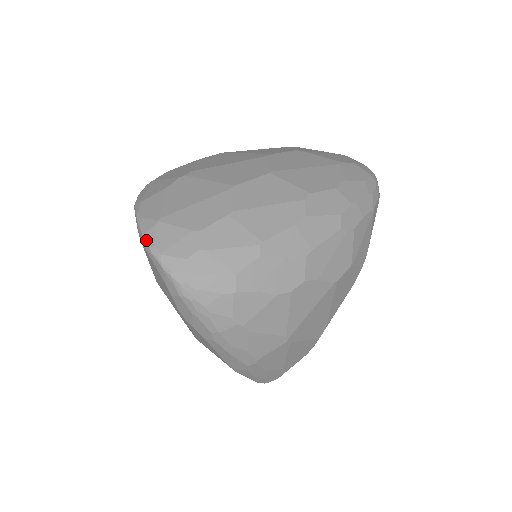
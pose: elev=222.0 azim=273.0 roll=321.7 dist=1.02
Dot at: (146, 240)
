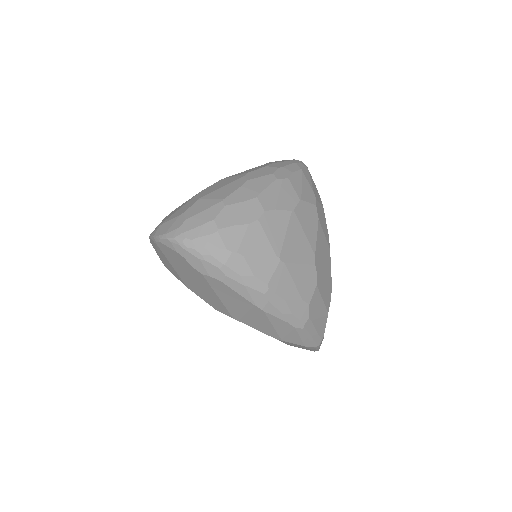
Dot at: (156, 236)
